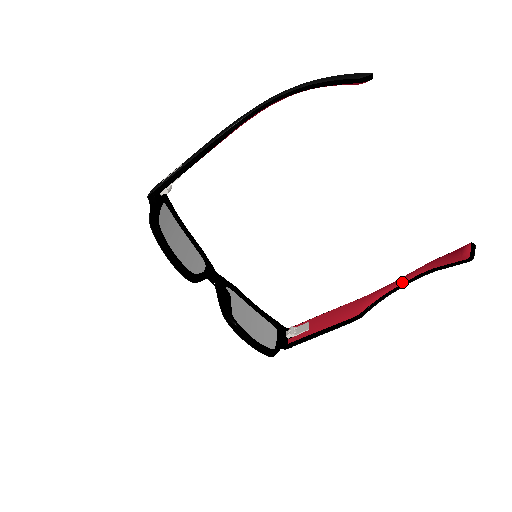
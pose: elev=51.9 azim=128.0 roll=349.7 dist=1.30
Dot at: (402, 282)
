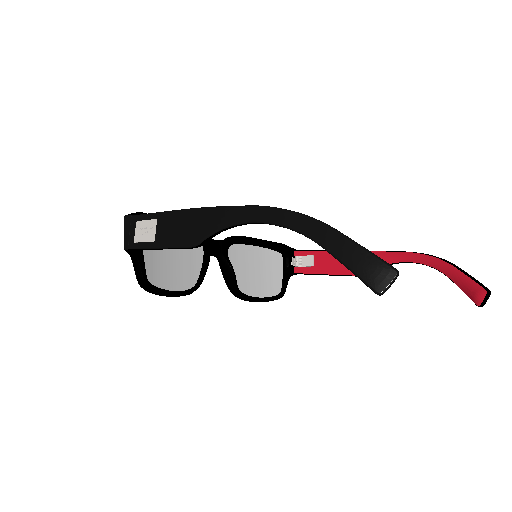
Dot at: (411, 261)
